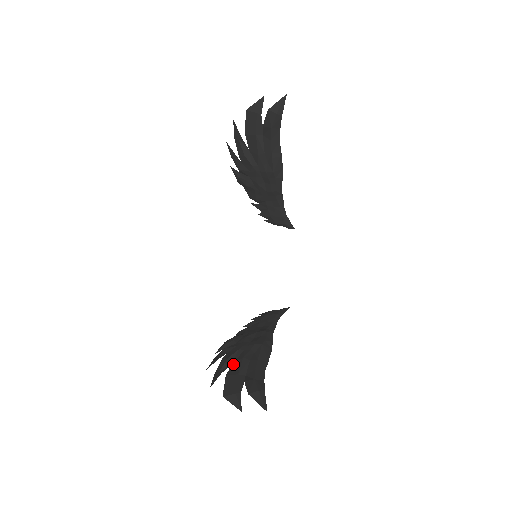
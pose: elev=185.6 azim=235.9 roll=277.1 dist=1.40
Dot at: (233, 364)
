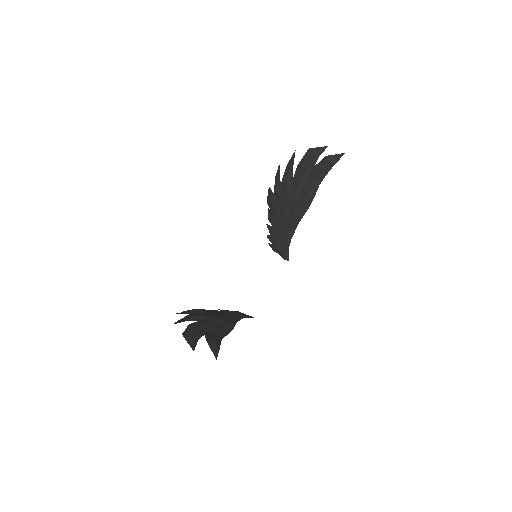
Dot at: (197, 321)
